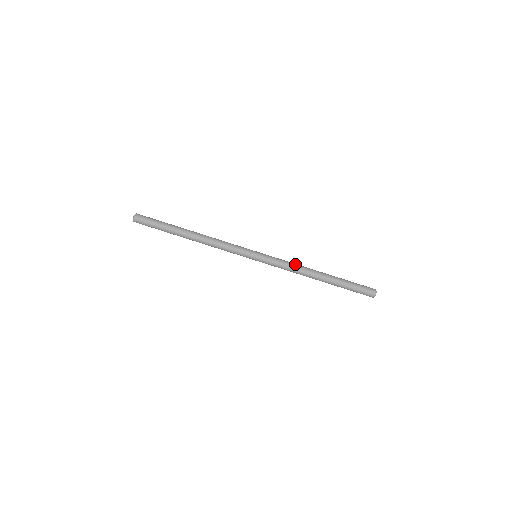
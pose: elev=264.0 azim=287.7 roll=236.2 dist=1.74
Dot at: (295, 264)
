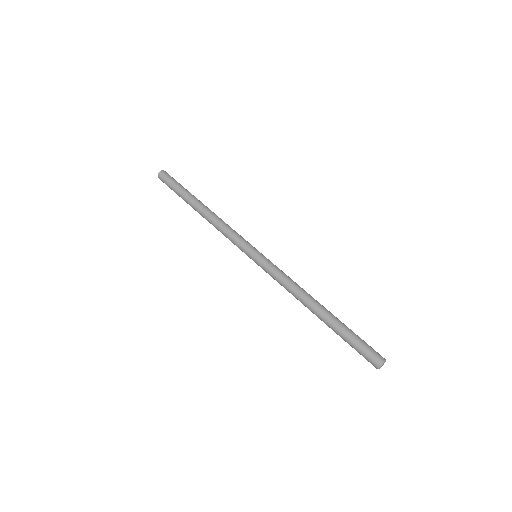
Dot at: (293, 283)
